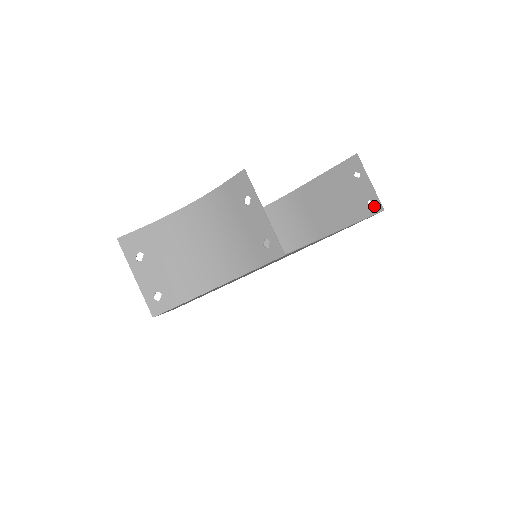
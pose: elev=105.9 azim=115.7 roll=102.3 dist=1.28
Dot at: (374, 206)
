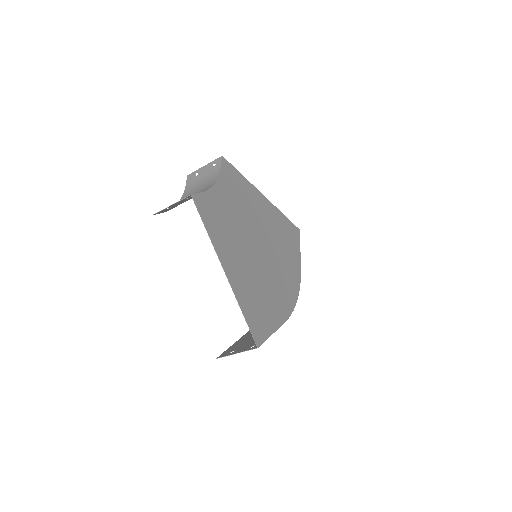
Dot at: occluded
